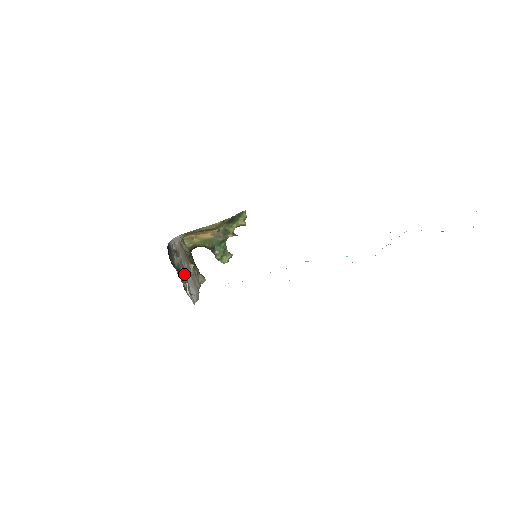
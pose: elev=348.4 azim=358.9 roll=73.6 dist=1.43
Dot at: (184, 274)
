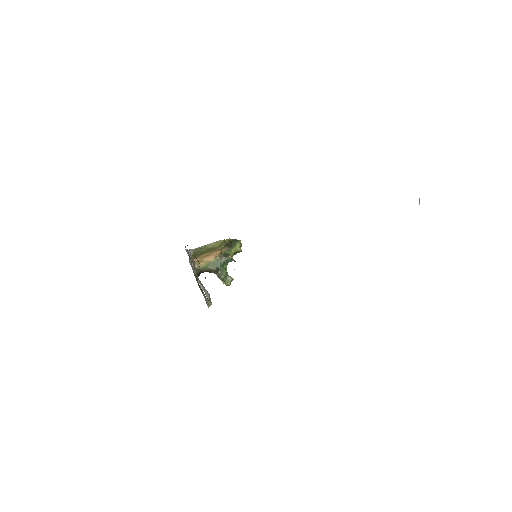
Dot at: (199, 266)
